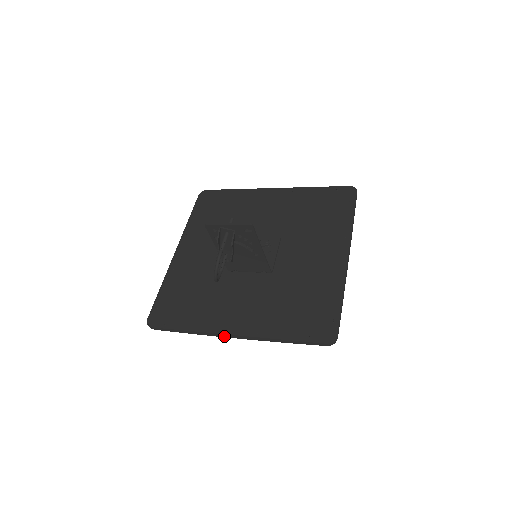
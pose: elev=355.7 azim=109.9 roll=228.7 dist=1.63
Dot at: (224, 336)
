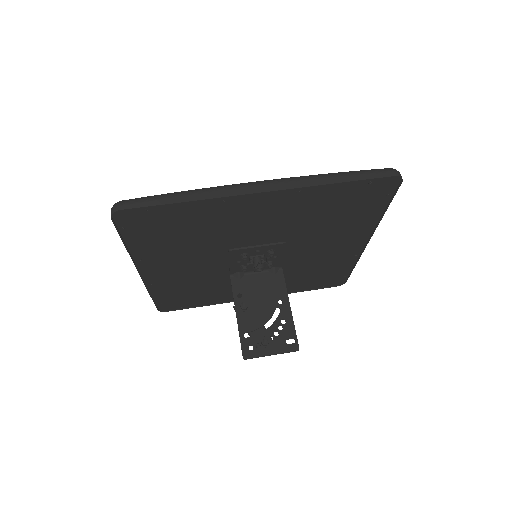
Dot at: occluded
